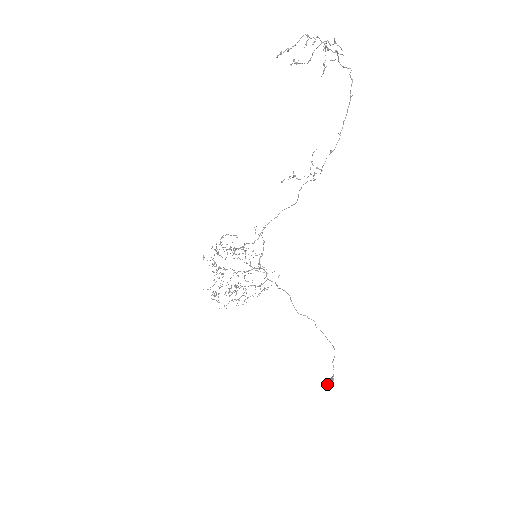
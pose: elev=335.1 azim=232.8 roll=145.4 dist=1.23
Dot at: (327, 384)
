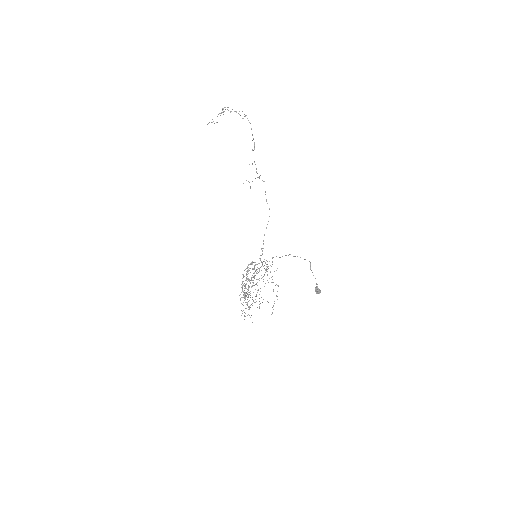
Dot at: (315, 290)
